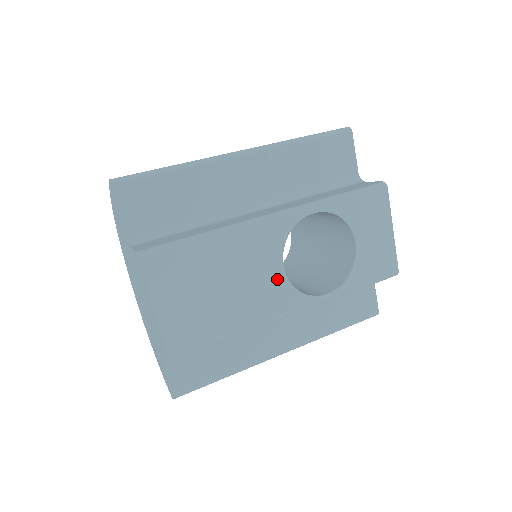
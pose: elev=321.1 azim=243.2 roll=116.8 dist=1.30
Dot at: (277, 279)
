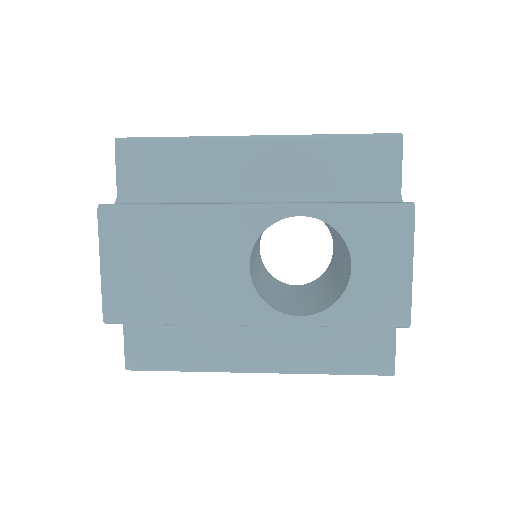
Dot at: (238, 278)
